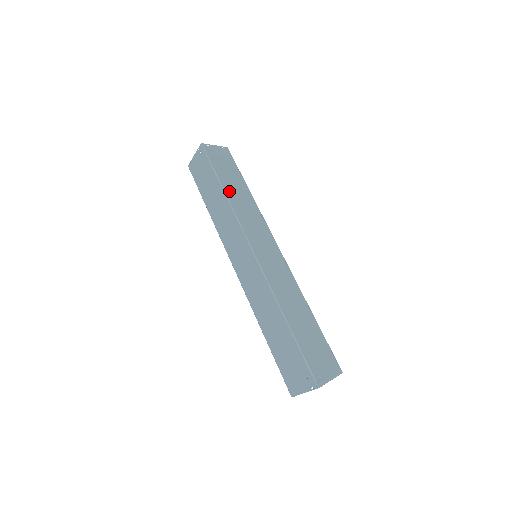
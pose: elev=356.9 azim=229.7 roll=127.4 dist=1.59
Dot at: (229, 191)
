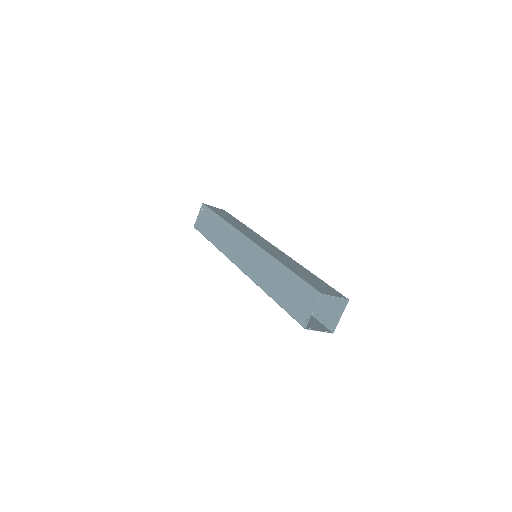
Dot at: (227, 220)
